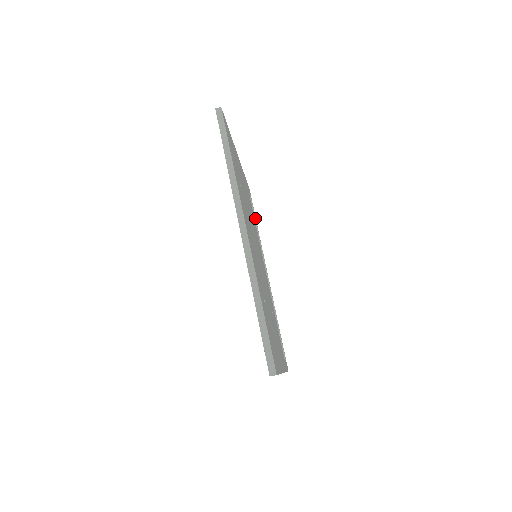
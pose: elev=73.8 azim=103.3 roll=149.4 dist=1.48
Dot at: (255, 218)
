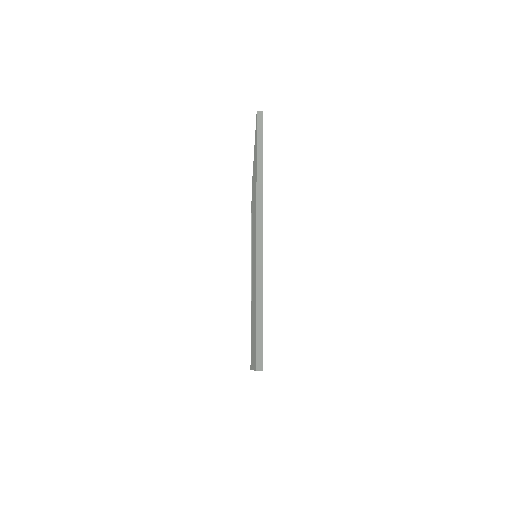
Dot at: occluded
